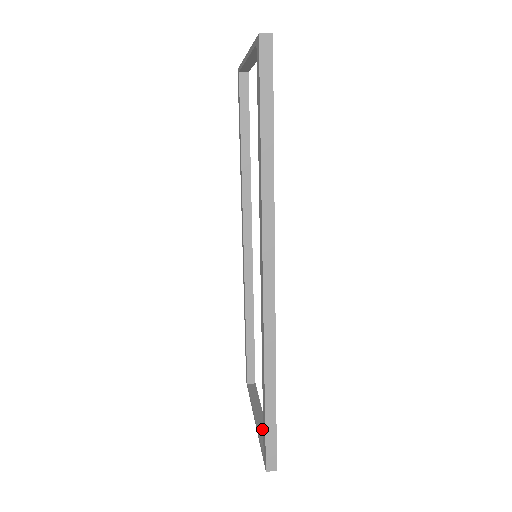
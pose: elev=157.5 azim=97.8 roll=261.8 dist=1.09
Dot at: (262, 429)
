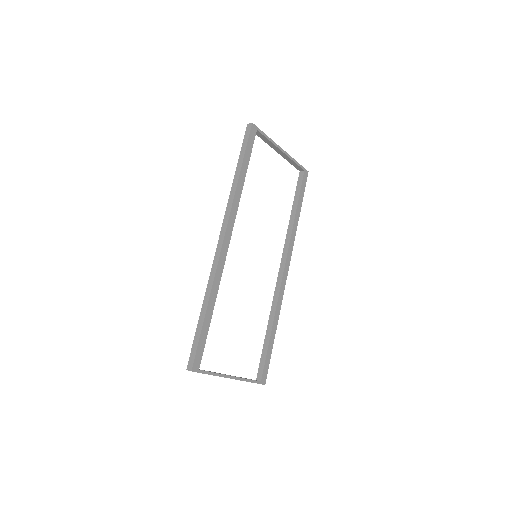
Dot at: (219, 373)
